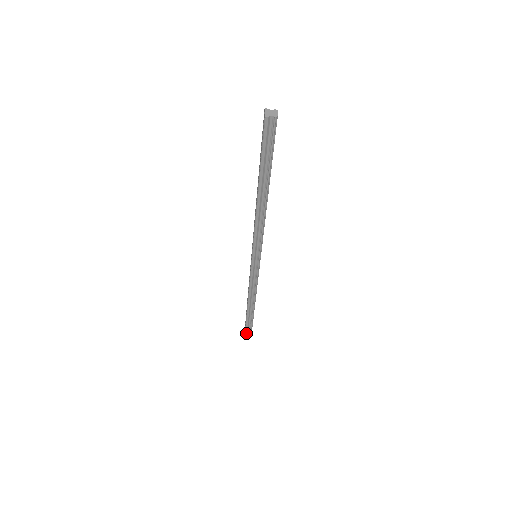
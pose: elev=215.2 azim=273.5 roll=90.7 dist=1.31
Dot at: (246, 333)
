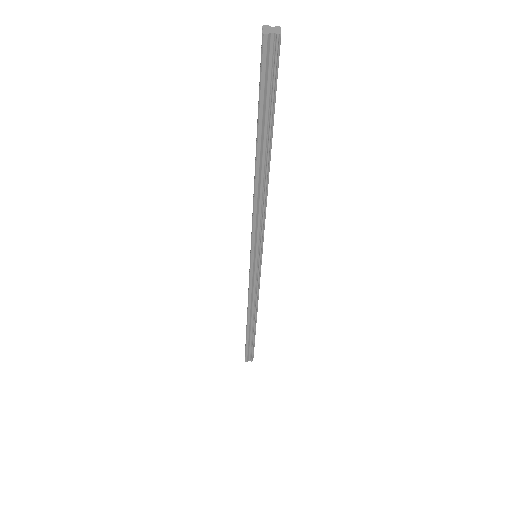
Dot at: (246, 359)
